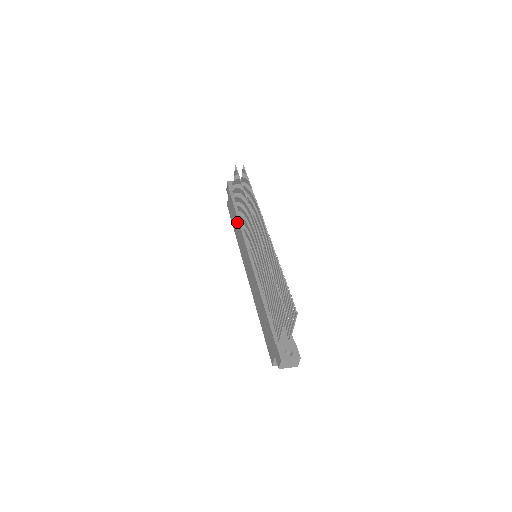
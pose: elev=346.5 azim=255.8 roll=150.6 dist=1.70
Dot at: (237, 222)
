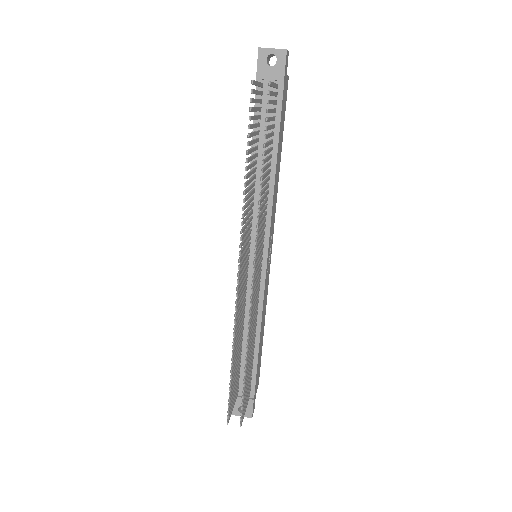
Dot at: (250, 170)
